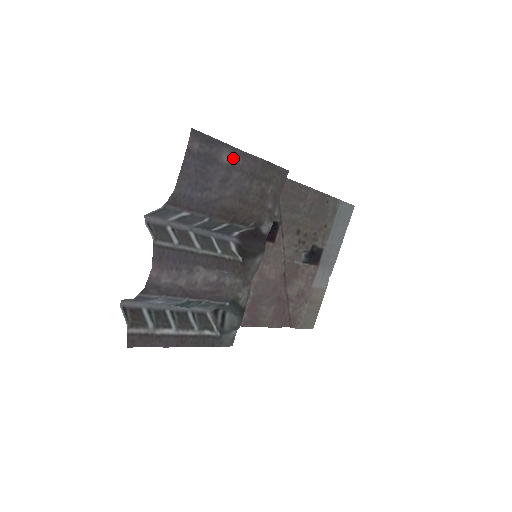
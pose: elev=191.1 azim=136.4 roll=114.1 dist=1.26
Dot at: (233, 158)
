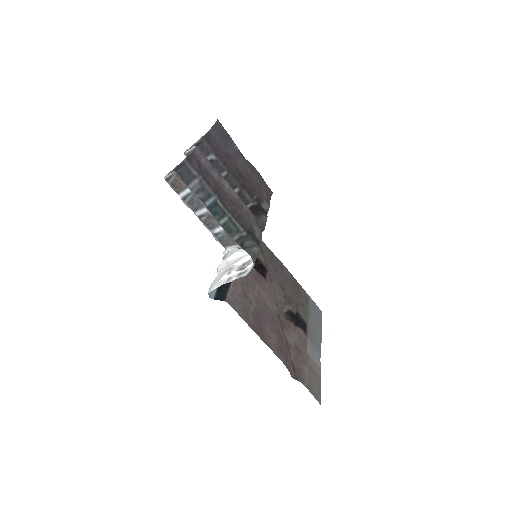
Dot at: (240, 153)
